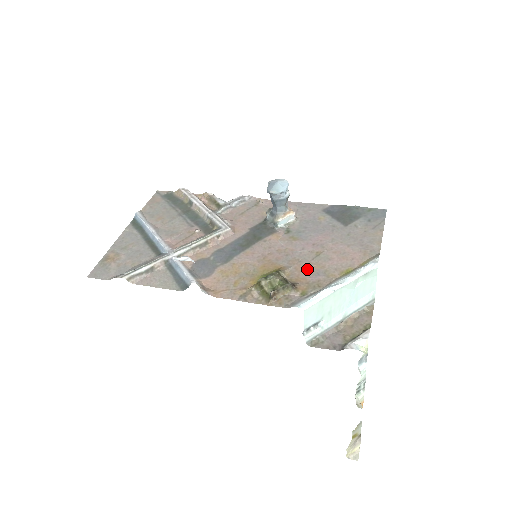
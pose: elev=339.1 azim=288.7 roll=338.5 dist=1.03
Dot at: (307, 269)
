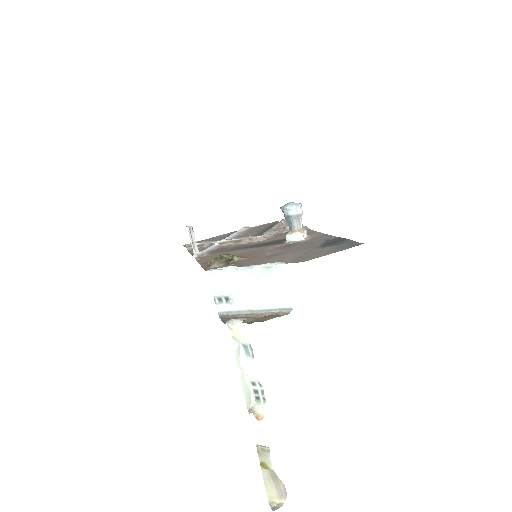
Dot at: (252, 260)
